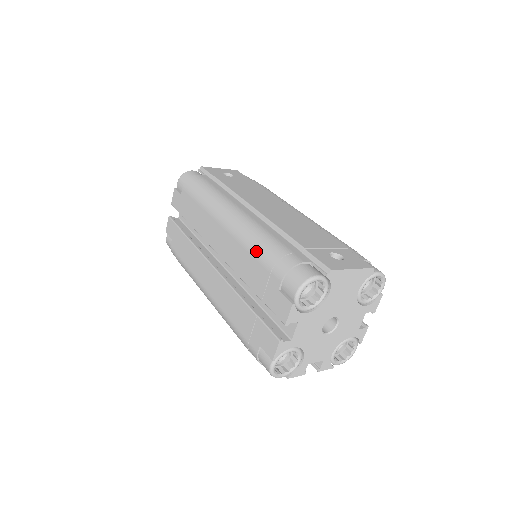
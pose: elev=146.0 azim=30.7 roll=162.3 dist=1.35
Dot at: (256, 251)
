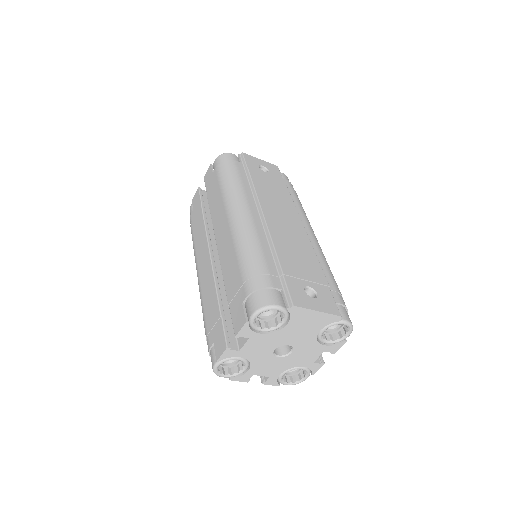
Dot at: (241, 258)
